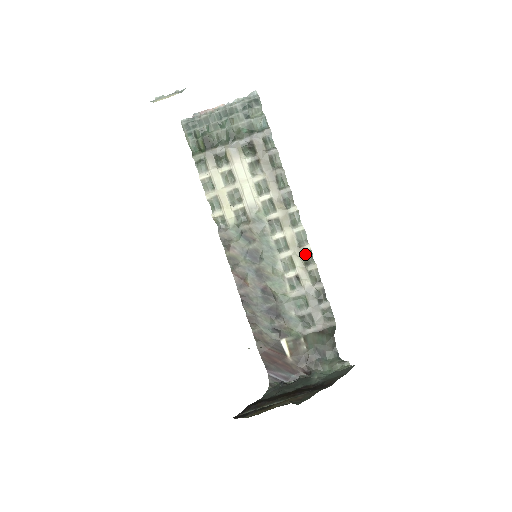
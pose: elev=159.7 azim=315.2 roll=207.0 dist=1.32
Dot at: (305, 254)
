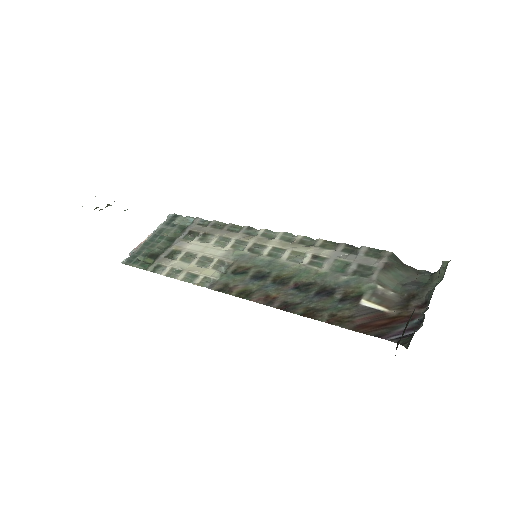
Dot at: (303, 242)
